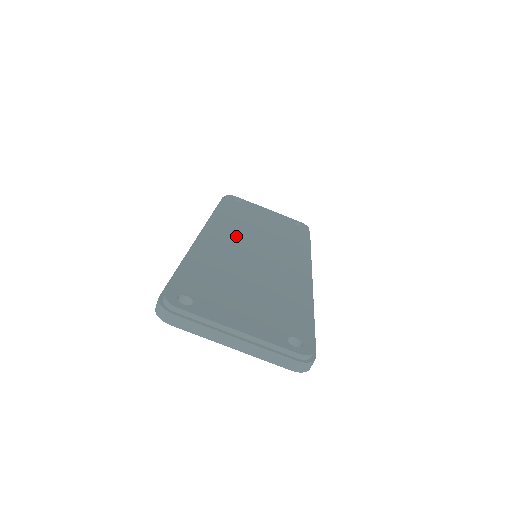
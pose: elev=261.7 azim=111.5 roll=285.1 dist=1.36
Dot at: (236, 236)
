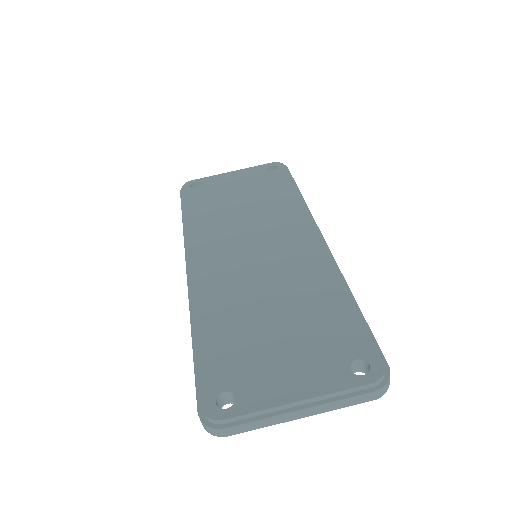
Dot at: (223, 246)
